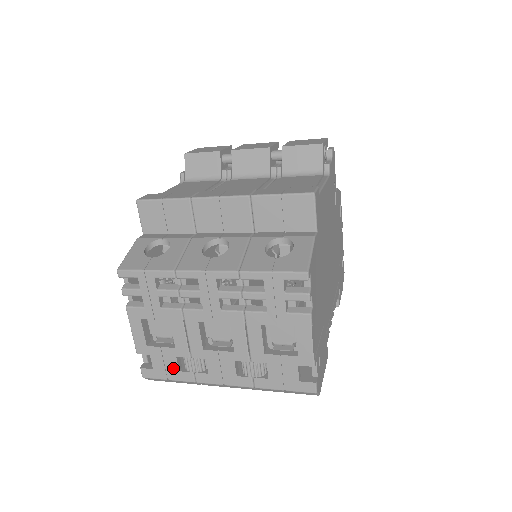
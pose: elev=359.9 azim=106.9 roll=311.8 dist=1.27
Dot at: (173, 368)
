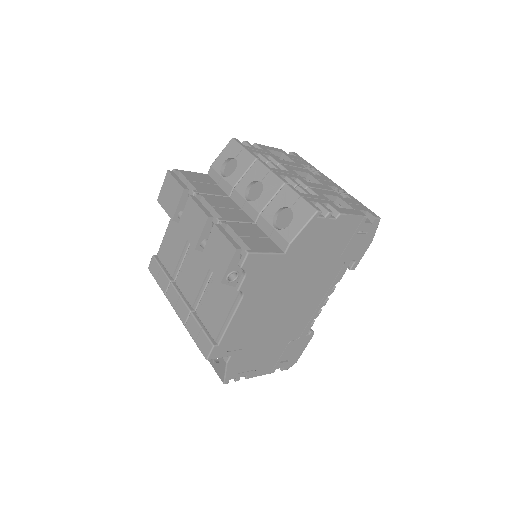
Dot at: occluded
